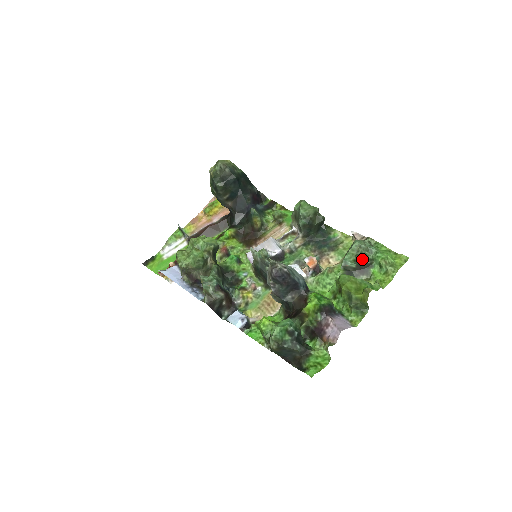
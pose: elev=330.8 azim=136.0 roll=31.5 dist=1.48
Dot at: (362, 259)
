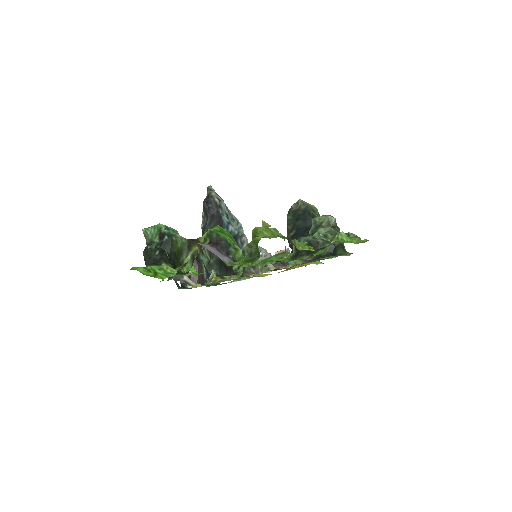
Dot at: (316, 236)
